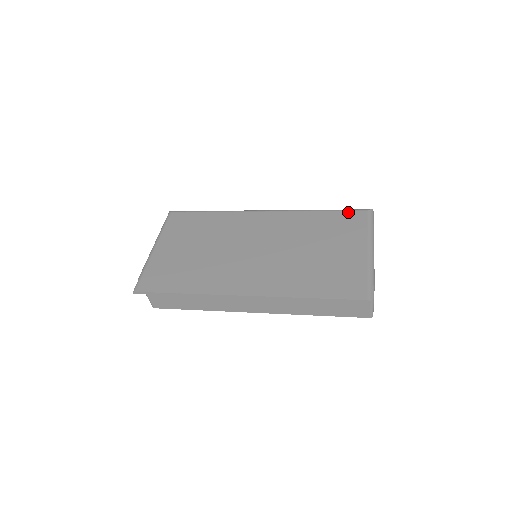
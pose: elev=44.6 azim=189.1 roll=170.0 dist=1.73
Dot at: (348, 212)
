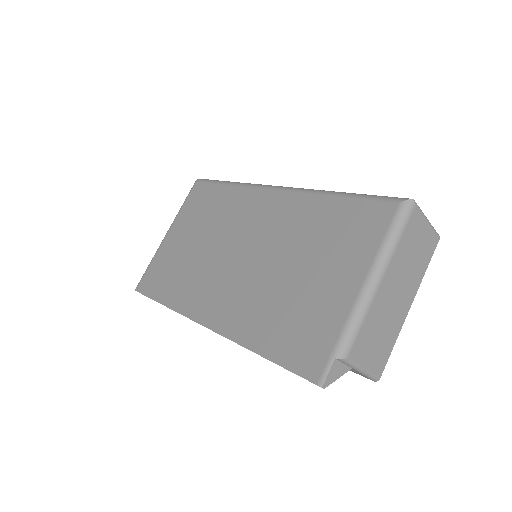
Dot at: (370, 203)
